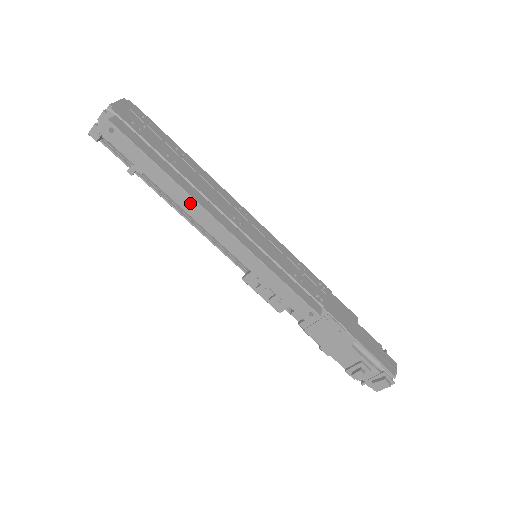
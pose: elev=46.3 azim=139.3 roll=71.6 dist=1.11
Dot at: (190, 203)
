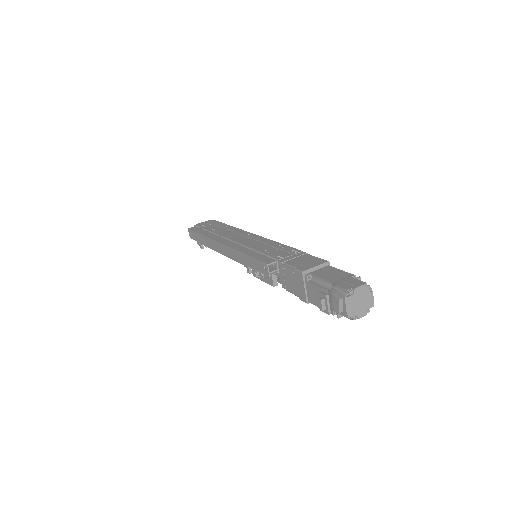
Dot at: (212, 243)
